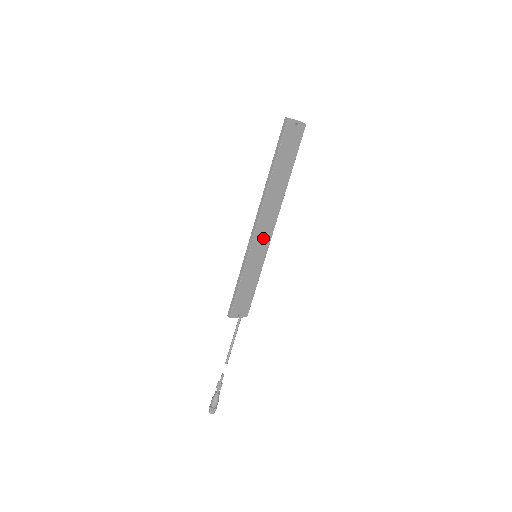
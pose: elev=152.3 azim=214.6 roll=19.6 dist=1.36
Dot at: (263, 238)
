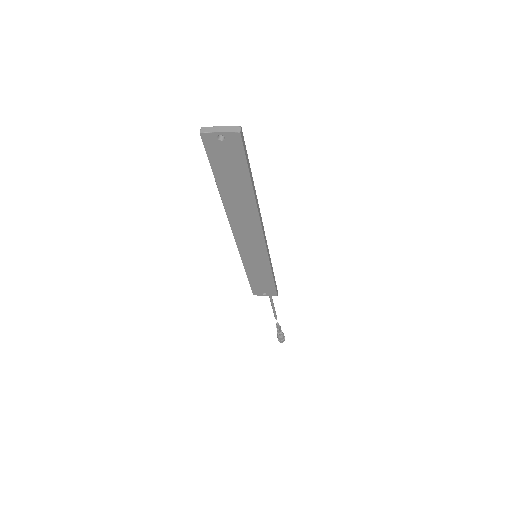
Dot at: (253, 245)
